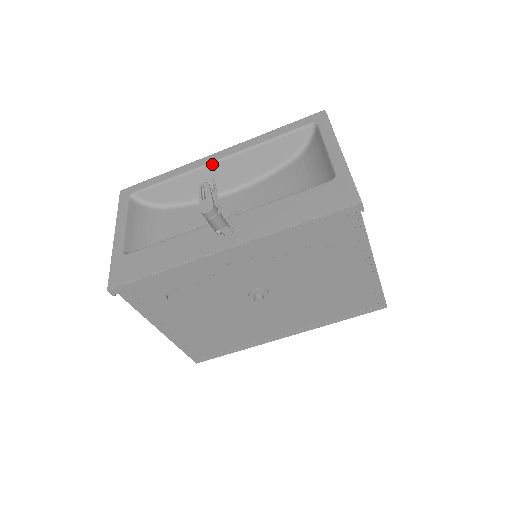
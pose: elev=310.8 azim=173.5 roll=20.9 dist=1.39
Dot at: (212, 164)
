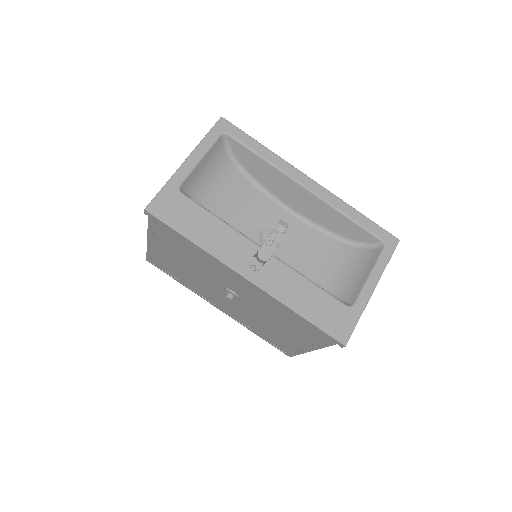
Dot at: (299, 185)
